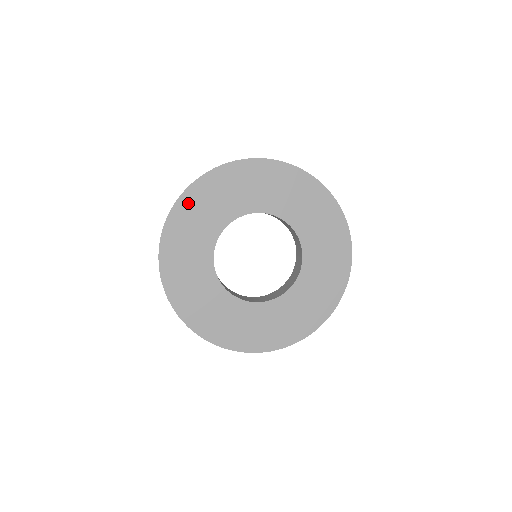
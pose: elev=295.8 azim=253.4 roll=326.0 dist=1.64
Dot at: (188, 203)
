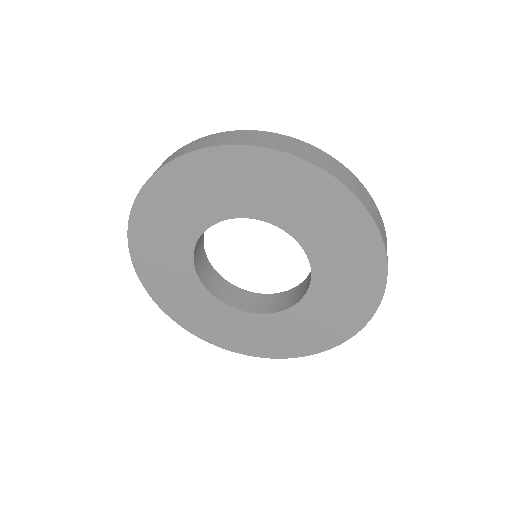
Dot at: (173, 178)
